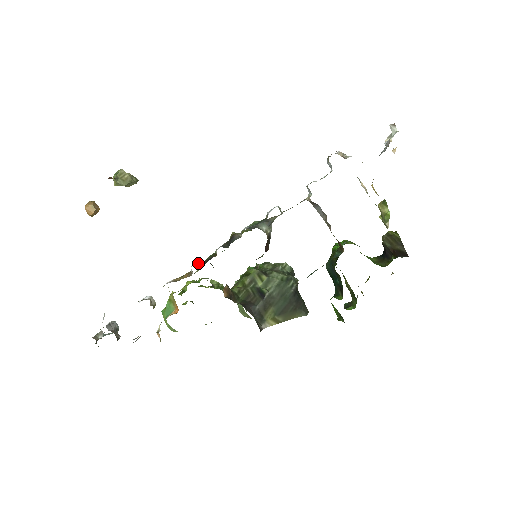
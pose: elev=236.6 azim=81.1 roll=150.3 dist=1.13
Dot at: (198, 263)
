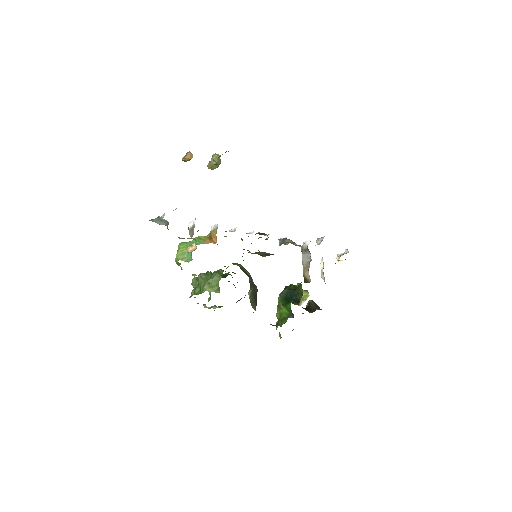
Dot at: occluded
